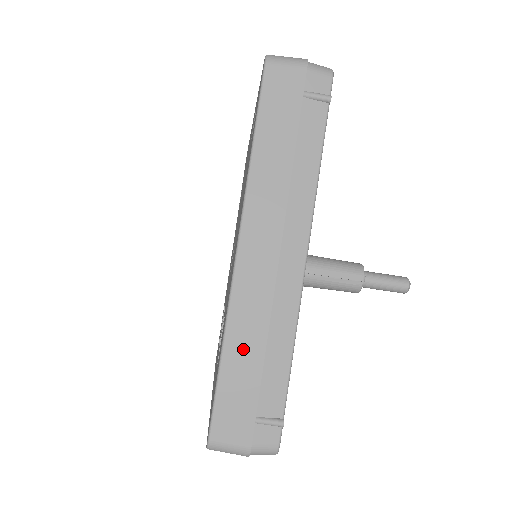
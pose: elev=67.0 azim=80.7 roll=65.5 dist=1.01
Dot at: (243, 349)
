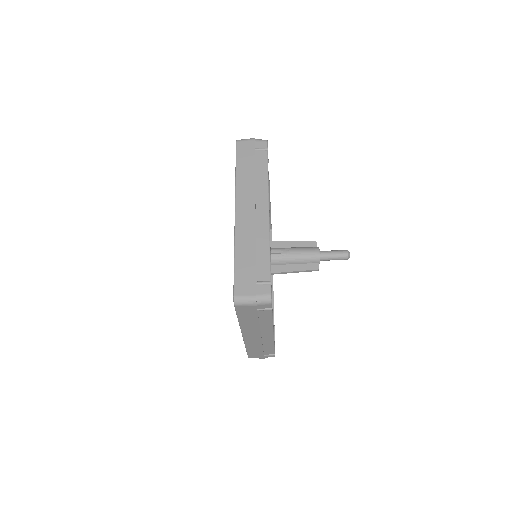
Dot at: (254, 348)
